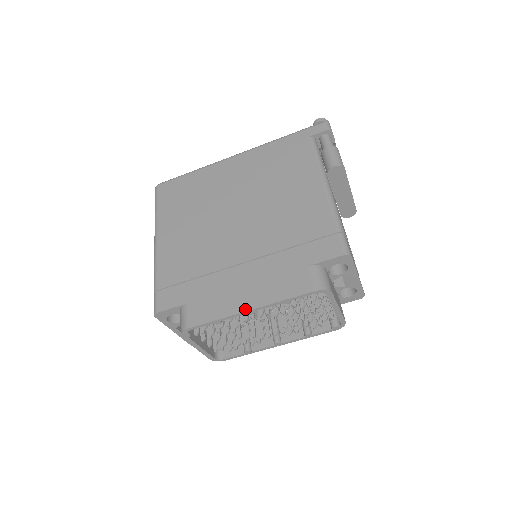
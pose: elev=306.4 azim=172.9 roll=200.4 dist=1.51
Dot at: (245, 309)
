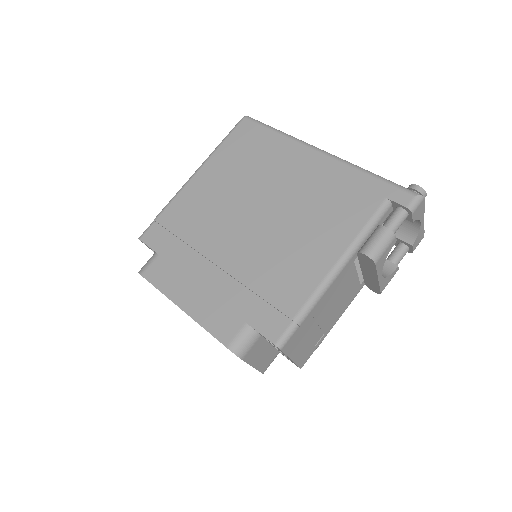
Dot at: (180, 304)
